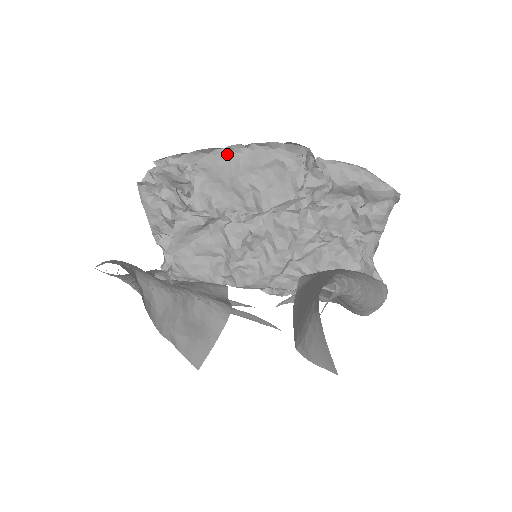
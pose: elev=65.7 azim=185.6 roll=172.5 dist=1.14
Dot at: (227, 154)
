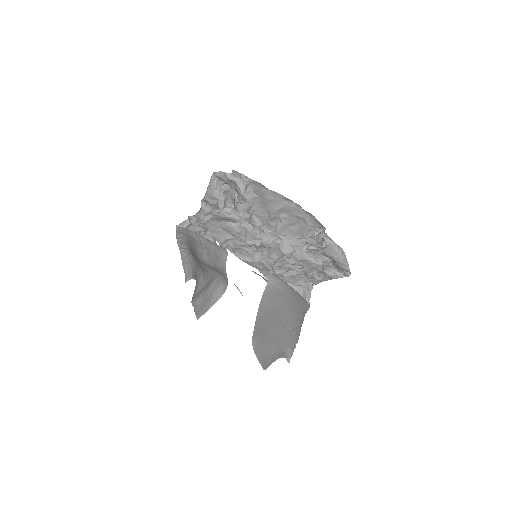
Dot at: (280, 197)
